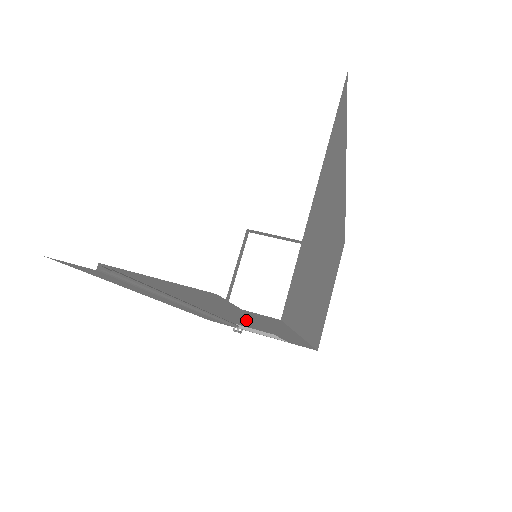
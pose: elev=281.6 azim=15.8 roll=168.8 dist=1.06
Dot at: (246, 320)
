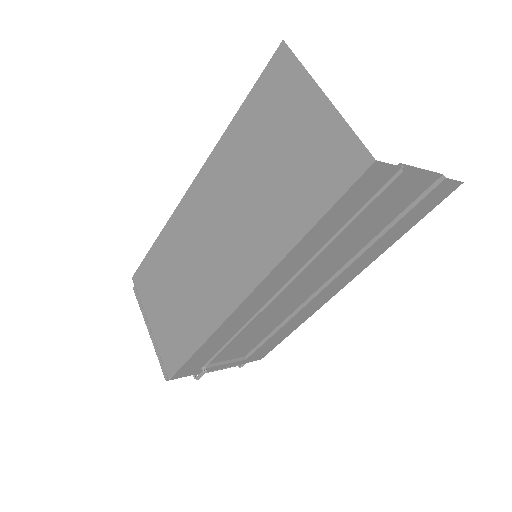
Dot at: (302, 292)
